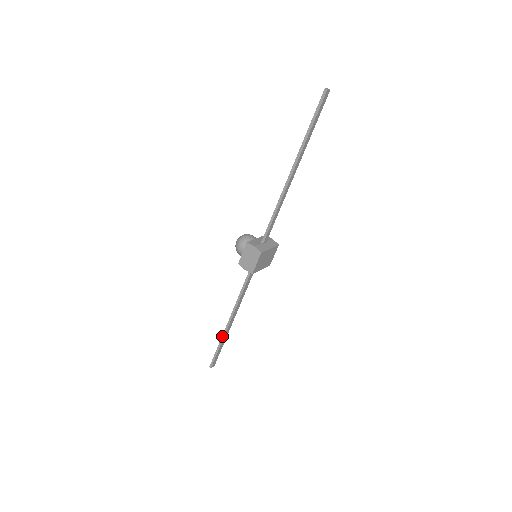
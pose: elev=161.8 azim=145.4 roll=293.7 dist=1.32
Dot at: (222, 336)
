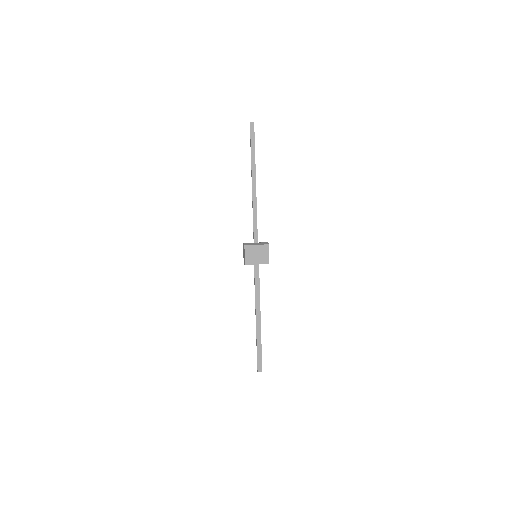
Dot at: (256, 336)
